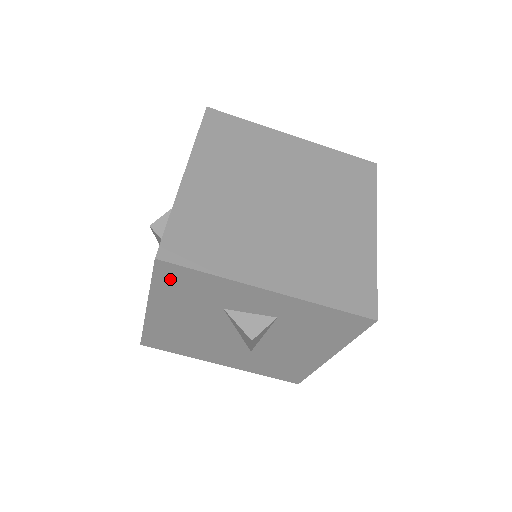
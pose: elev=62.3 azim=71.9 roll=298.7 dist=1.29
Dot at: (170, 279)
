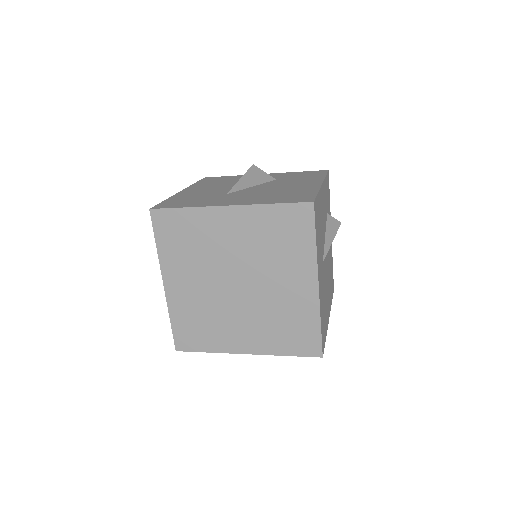
Dot at: occluded
